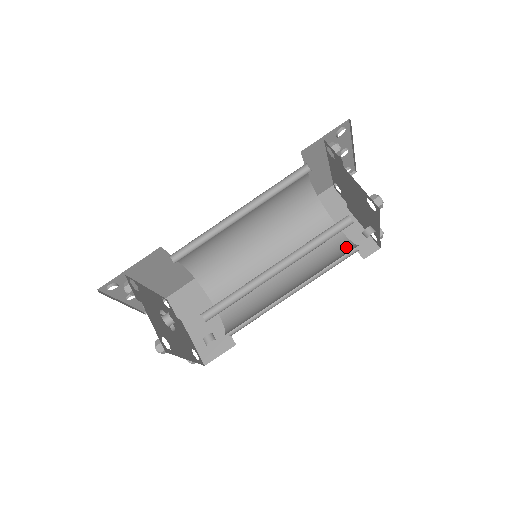
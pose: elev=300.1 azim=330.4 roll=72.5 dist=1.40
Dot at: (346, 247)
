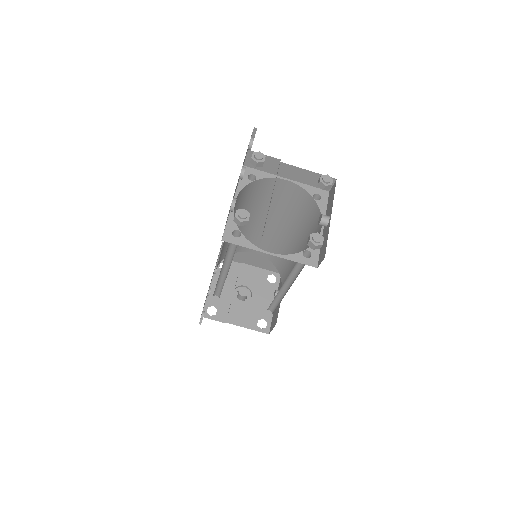
Dot at: (309, 202)
